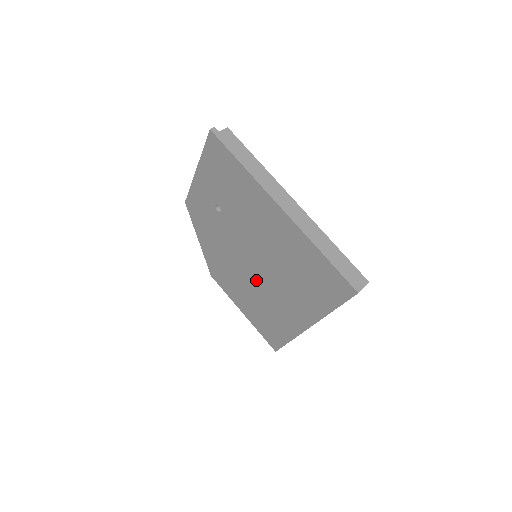
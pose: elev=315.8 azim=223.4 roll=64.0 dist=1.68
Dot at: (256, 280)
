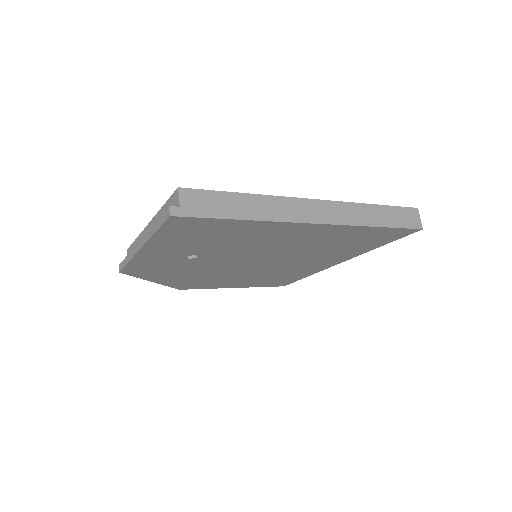
Dot at: (261, 269)
